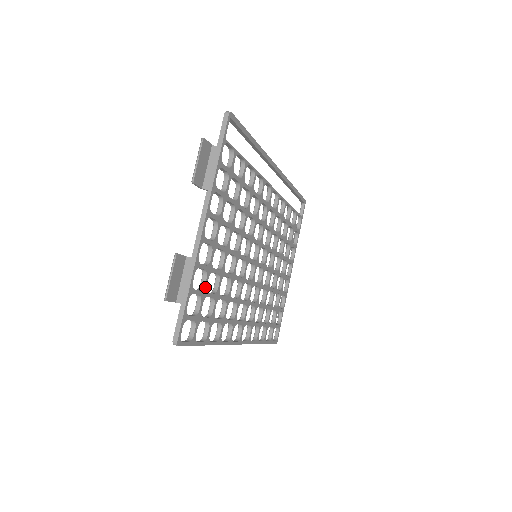
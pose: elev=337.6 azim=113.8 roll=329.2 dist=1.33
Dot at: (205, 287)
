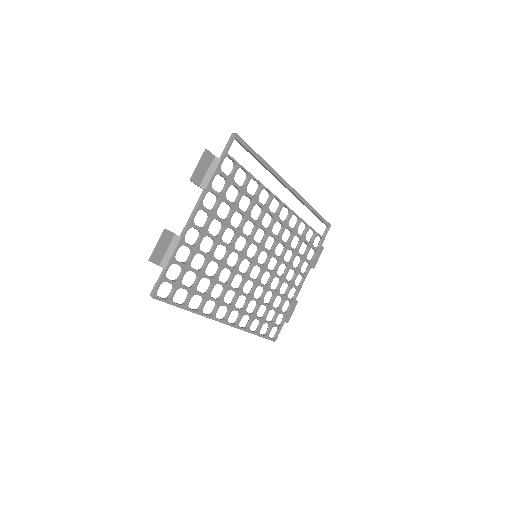
Dot at: (189, 262)
